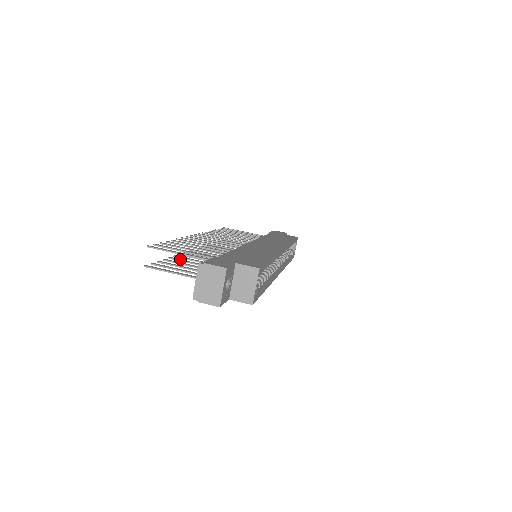
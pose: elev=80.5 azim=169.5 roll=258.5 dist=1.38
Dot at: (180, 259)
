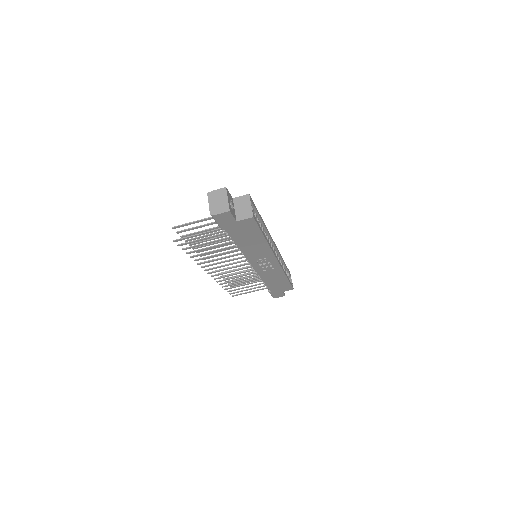
Dot at: (199, 255)
